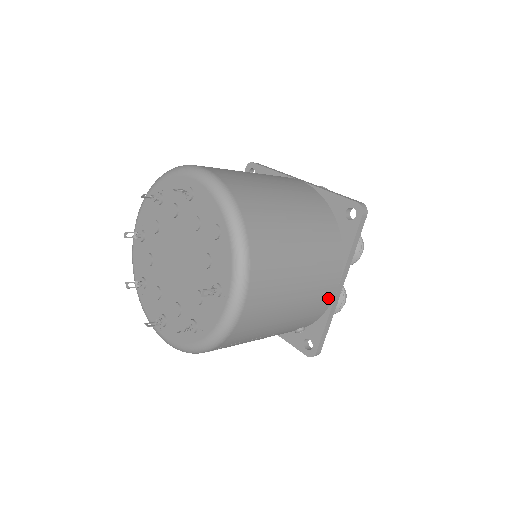
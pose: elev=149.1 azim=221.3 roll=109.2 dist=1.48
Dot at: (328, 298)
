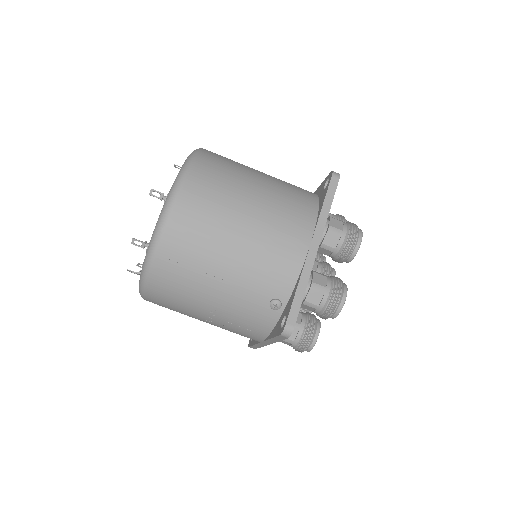
Dot at: (296, 252)
